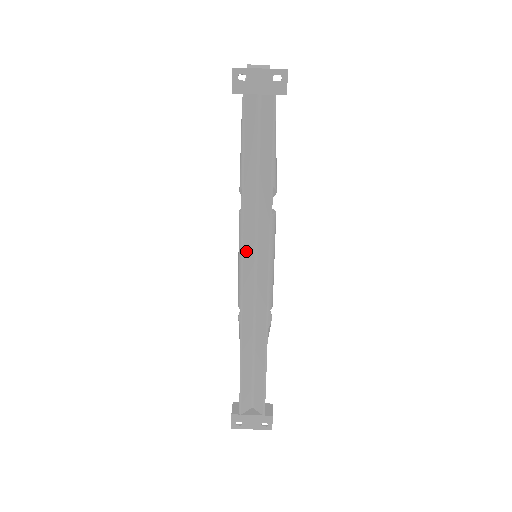
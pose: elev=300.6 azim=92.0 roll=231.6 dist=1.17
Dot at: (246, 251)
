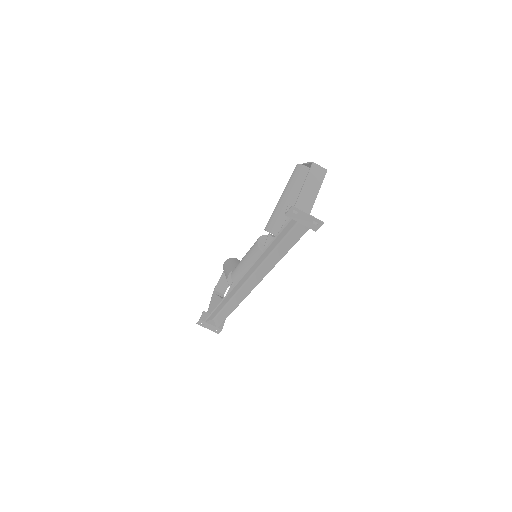
Dot at: (249, 271)
